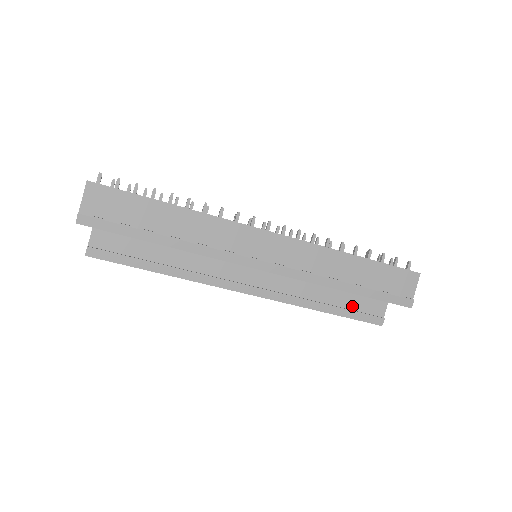
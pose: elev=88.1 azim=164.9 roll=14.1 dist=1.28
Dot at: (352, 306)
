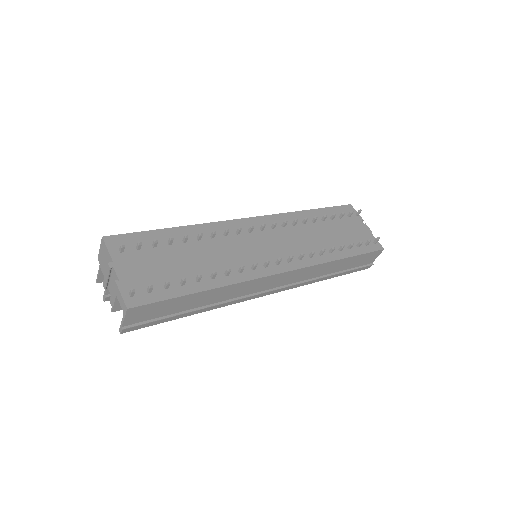
Dot at: occluded
